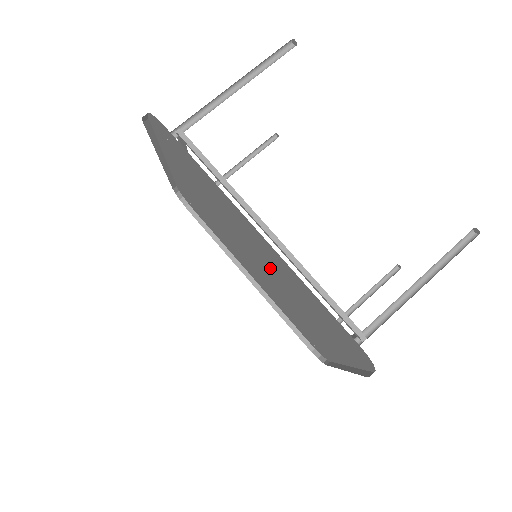
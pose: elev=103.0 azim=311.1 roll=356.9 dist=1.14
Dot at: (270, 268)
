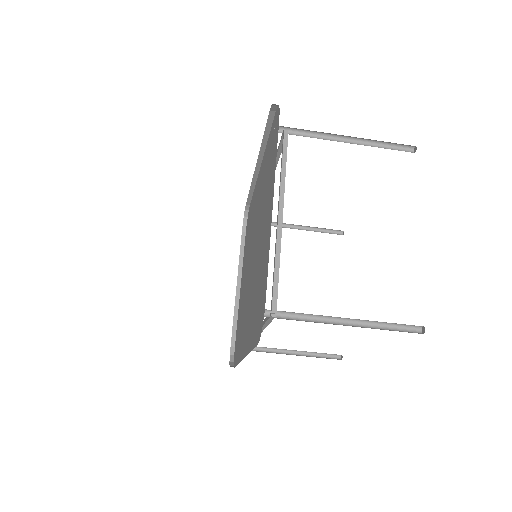
Dot at: (247, 296)
